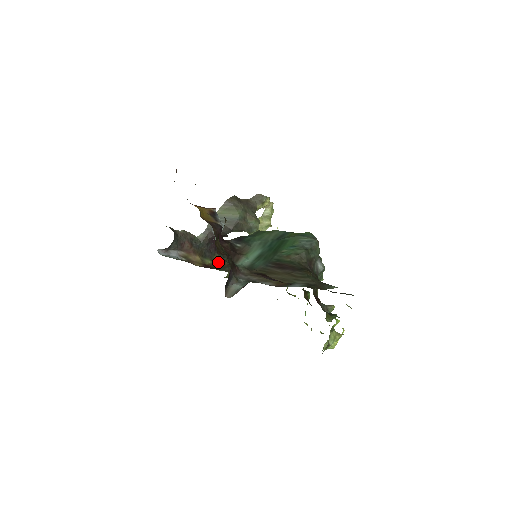
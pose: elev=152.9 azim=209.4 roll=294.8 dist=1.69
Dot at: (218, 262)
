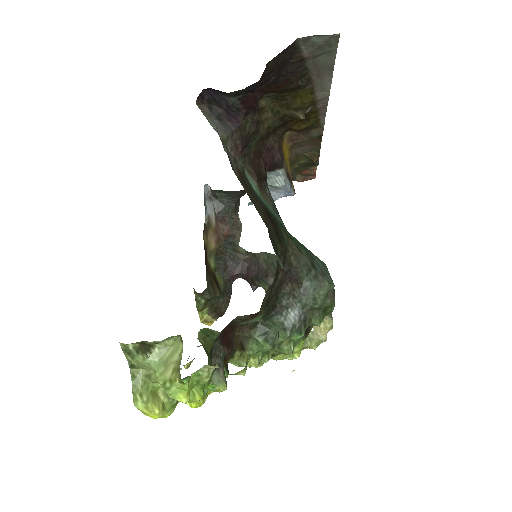
Dot at: (215, 279)
